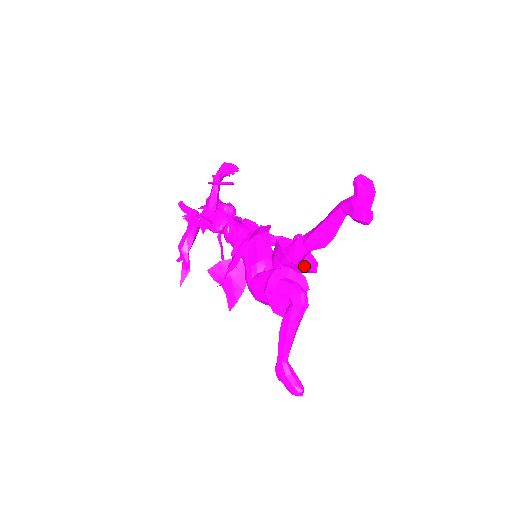
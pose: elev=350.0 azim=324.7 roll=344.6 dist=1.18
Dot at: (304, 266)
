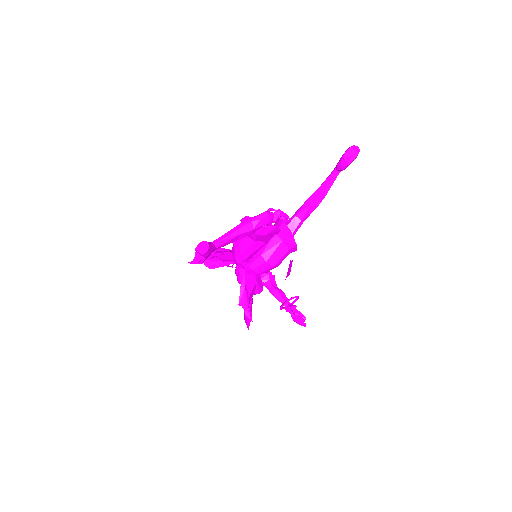
Dot at: (285, 235)
